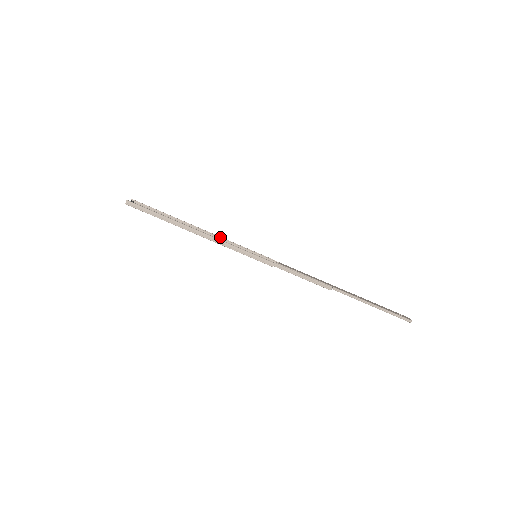
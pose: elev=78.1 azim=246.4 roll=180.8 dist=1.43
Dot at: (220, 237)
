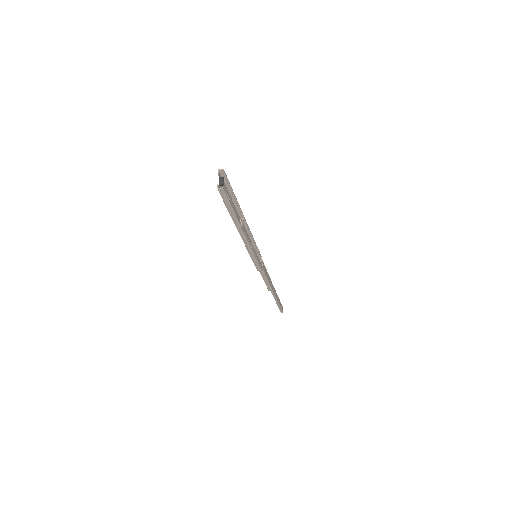
Dot at: (250, 232)
